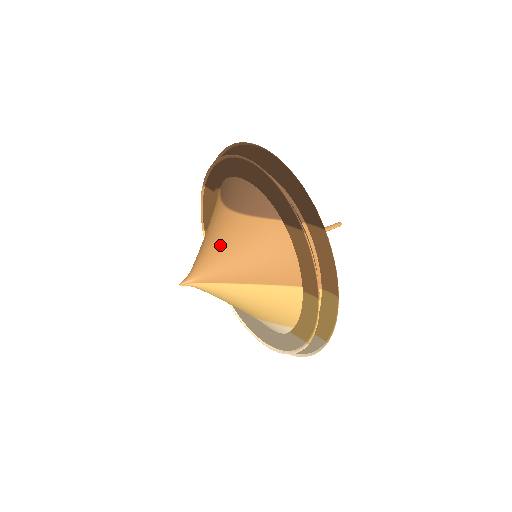
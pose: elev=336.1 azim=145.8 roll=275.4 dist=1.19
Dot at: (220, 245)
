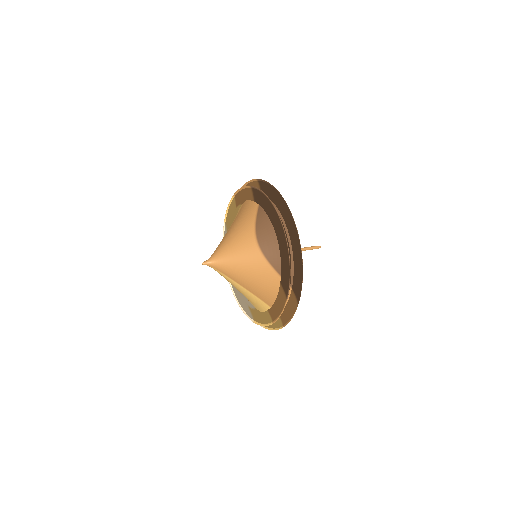
Dot at: (238, 259)
